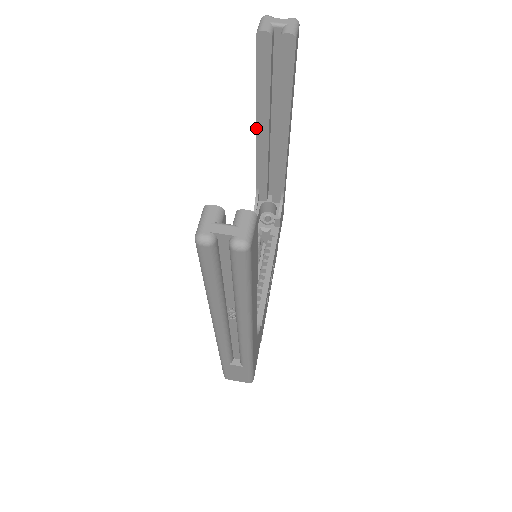
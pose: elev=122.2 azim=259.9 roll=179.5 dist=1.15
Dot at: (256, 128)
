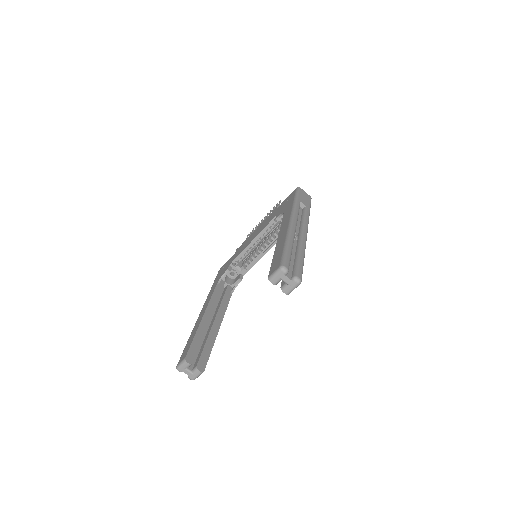
Dot at: (277, 241)
